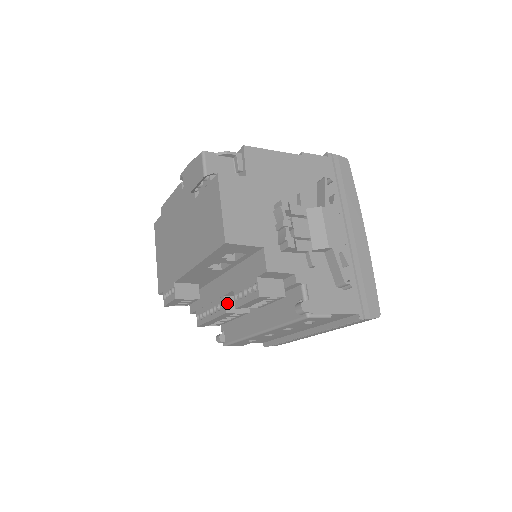
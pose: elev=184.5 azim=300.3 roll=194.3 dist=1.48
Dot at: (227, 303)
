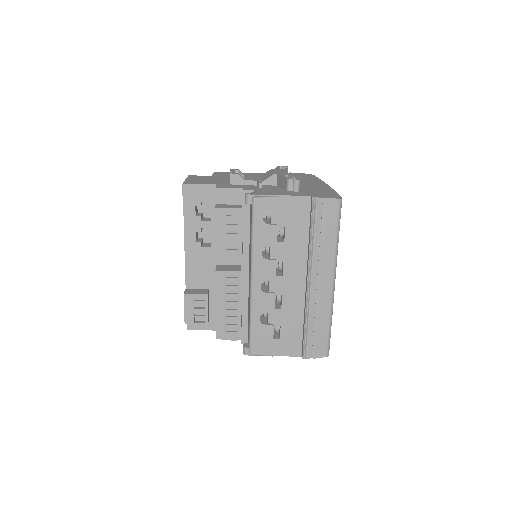
Dot at: (218, 267)
